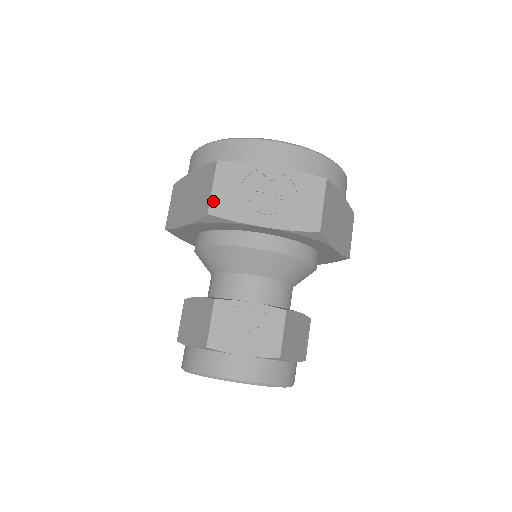
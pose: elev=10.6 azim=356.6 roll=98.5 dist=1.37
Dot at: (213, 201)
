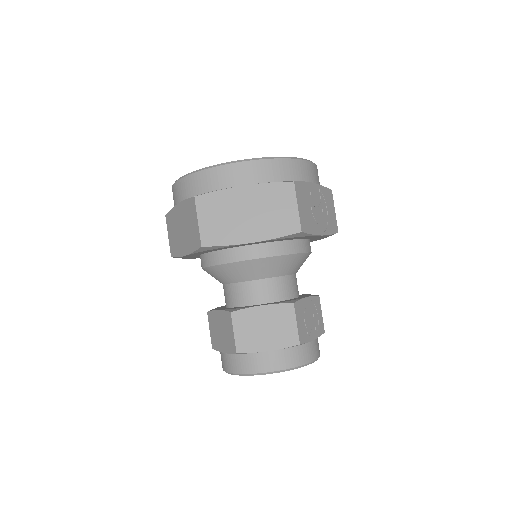
Dot at: (301, 219)
